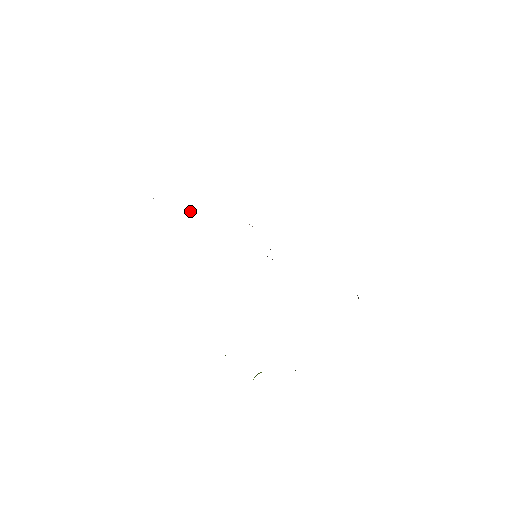
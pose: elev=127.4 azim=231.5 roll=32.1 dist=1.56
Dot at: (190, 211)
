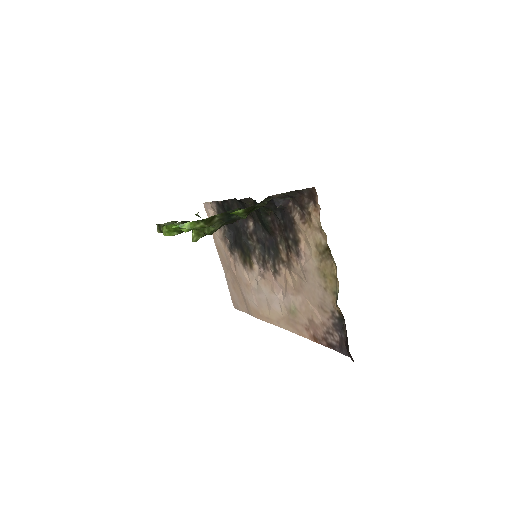
Dot at: (227, 237)
